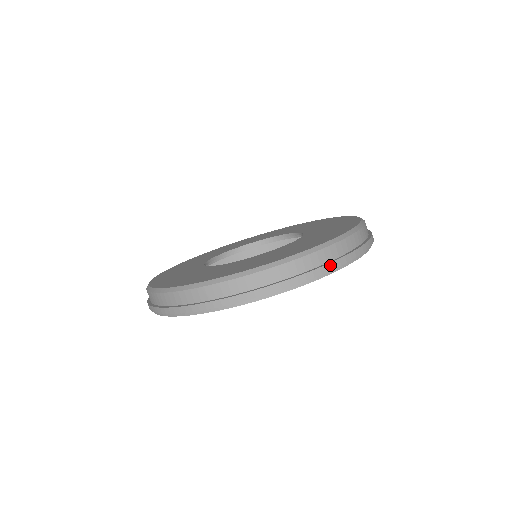
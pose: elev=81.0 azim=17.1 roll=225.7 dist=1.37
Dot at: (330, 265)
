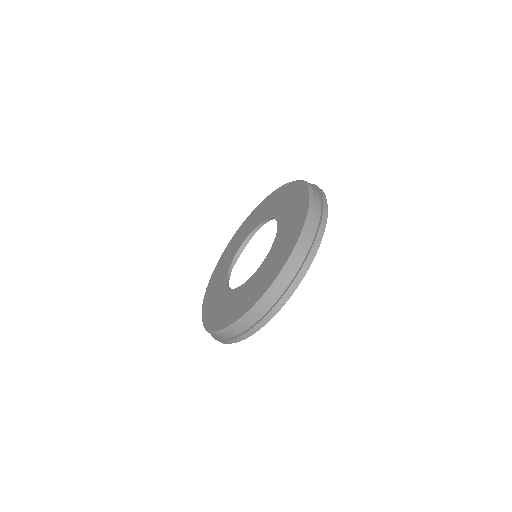
Dot at: (296, 279)
